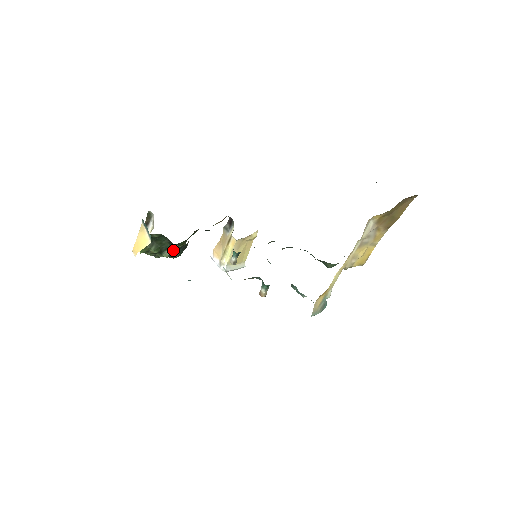
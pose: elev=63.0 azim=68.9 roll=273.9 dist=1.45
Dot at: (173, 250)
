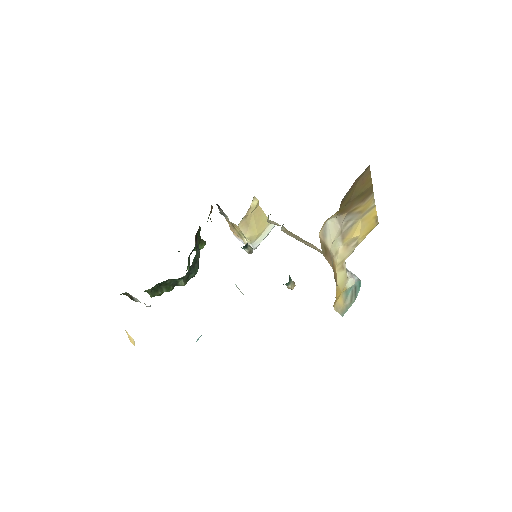
Dot at: (184, 278)
